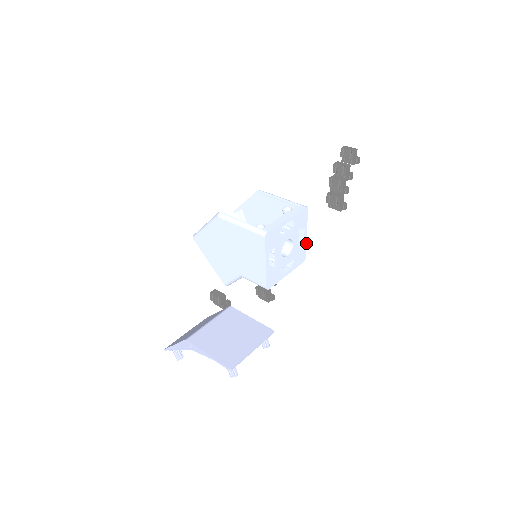
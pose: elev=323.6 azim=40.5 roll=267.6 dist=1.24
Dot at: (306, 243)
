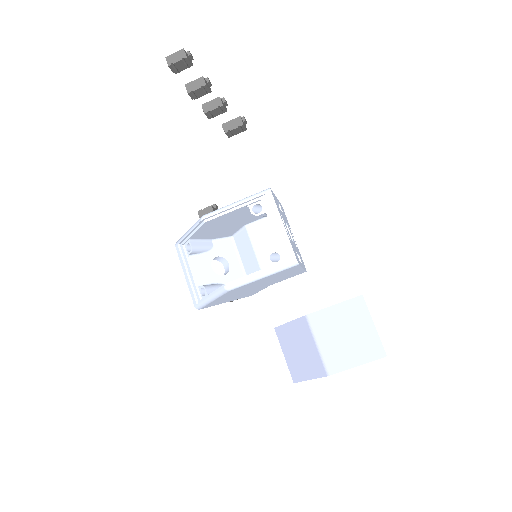
Dot at: (278, 201)
